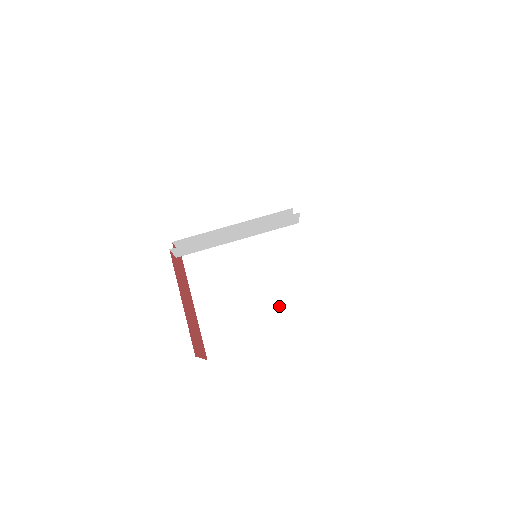
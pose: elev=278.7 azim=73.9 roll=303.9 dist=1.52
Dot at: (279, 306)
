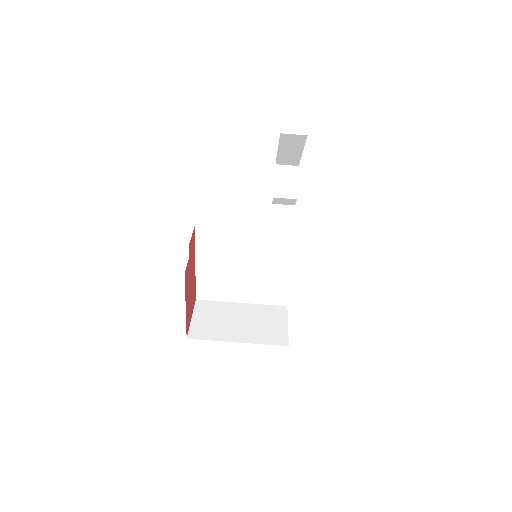
Dot at: (260, 285)
